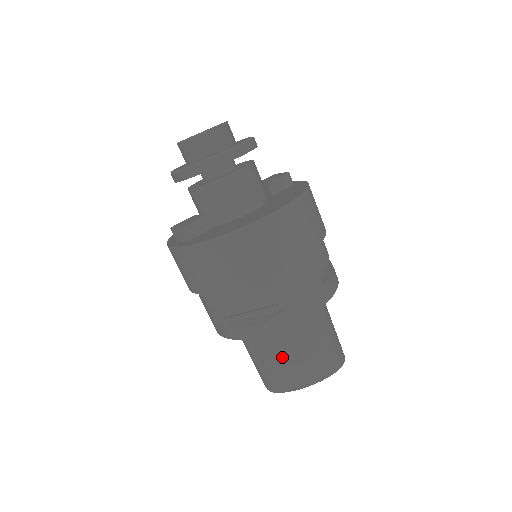
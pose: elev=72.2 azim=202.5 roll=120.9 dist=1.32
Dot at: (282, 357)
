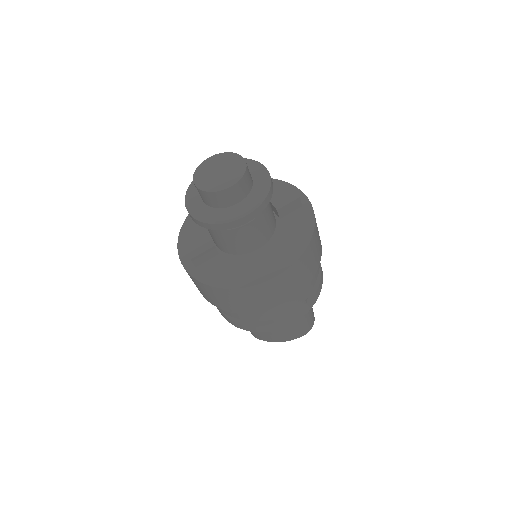
Dot at: occluded
